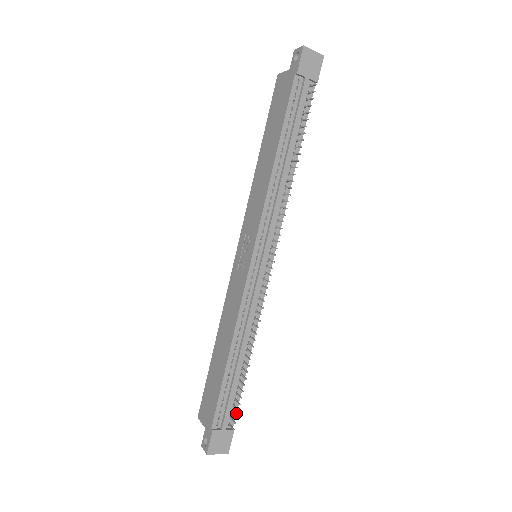
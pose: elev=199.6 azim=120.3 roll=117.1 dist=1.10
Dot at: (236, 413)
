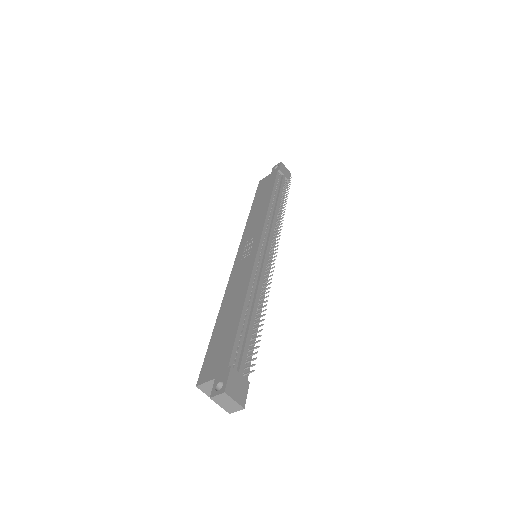
Dot at: occluded
